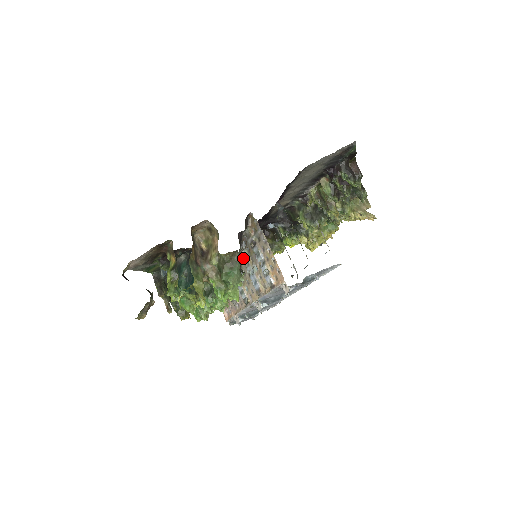
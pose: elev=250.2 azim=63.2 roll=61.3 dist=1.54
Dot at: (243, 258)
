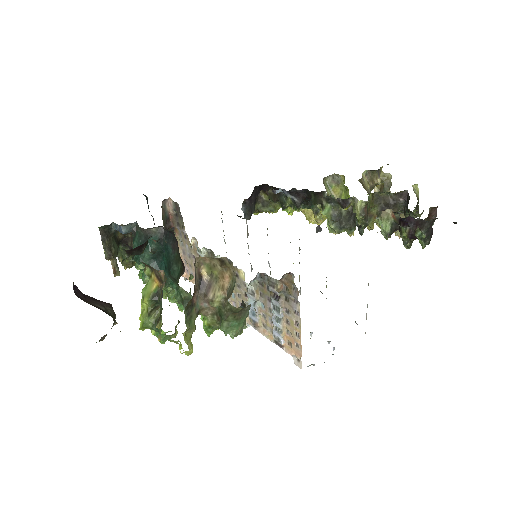
Dot at: occluded
